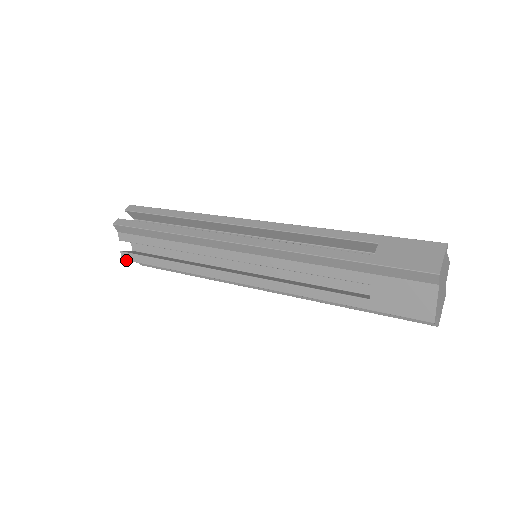
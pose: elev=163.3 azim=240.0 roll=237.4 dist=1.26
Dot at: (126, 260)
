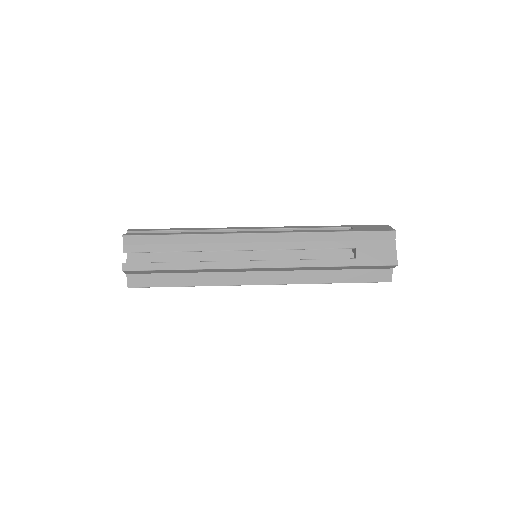
Dot at: (128, 270)
